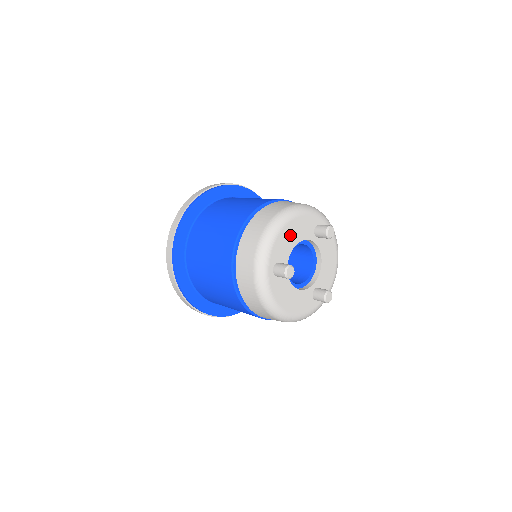
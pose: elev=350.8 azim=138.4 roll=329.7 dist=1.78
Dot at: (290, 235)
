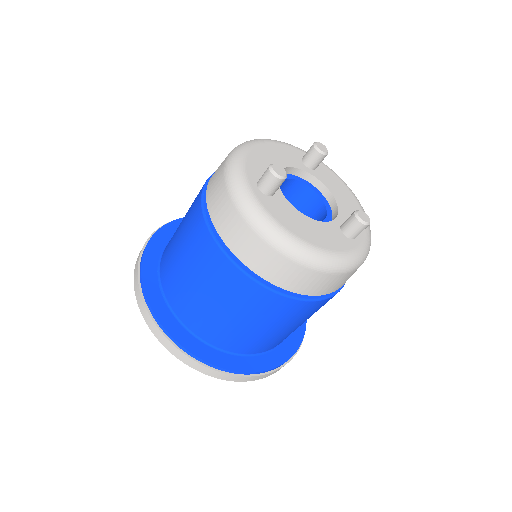
Dot at: (267, 157)
